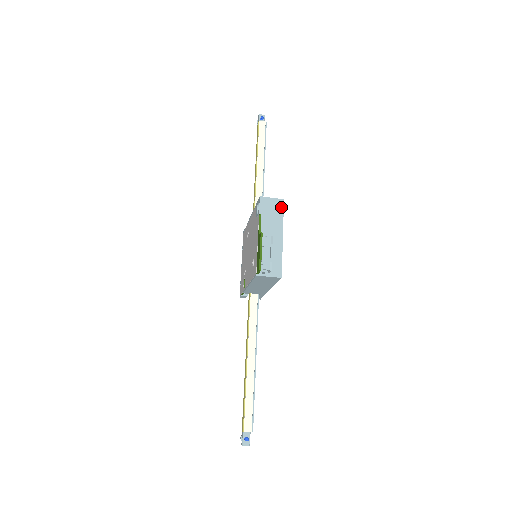
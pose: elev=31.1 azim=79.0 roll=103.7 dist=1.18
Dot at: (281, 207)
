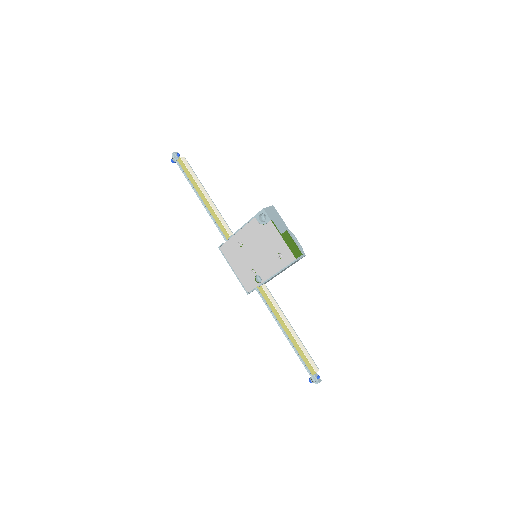
Dot at: (276, 211)
